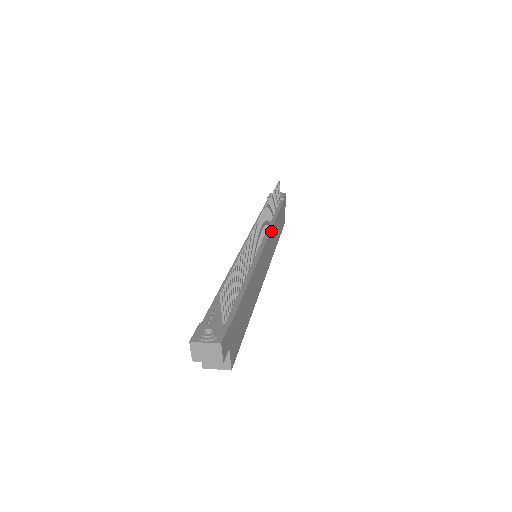
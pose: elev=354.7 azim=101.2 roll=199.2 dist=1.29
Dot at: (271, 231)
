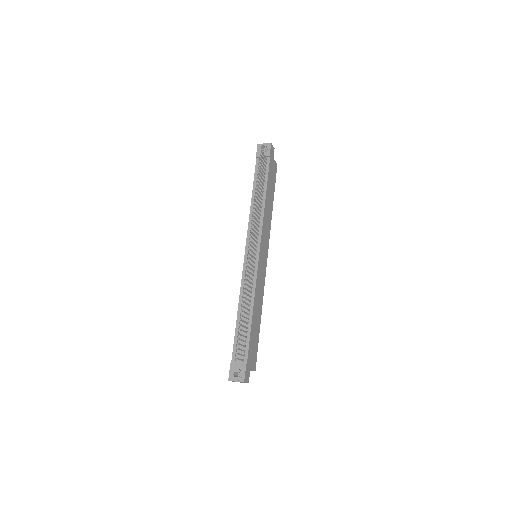
Dot at: (263, 225)
